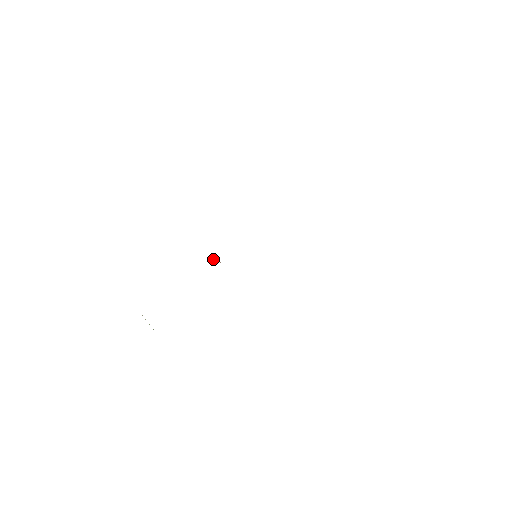
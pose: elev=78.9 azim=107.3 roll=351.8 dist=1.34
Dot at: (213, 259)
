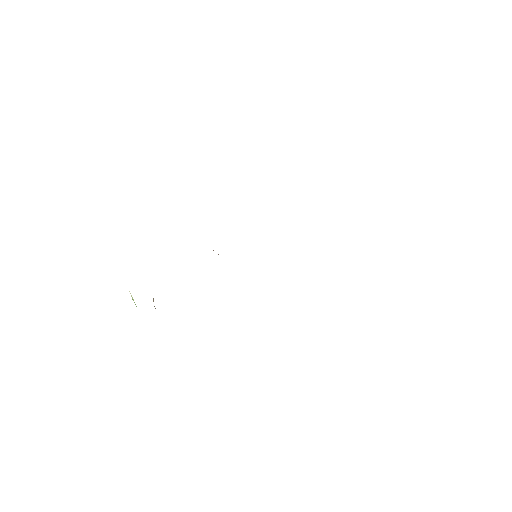
Dot at: (213, 250)
